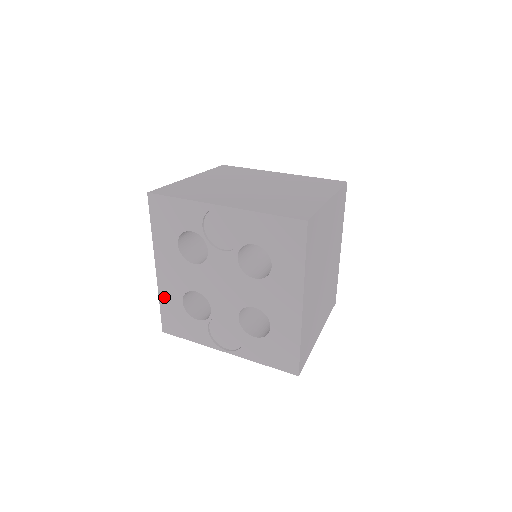
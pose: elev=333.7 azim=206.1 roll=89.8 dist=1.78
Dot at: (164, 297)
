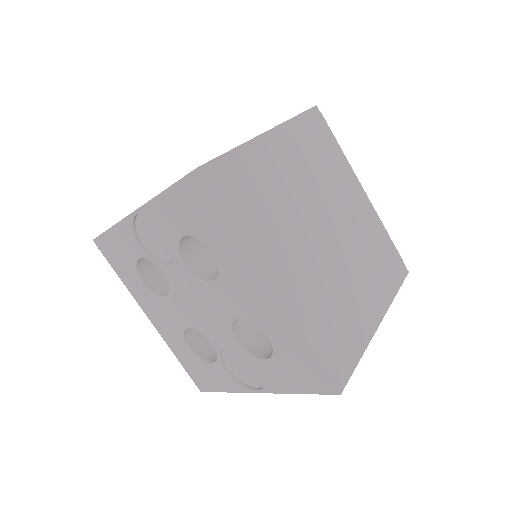
Dot at: (175, 349)
